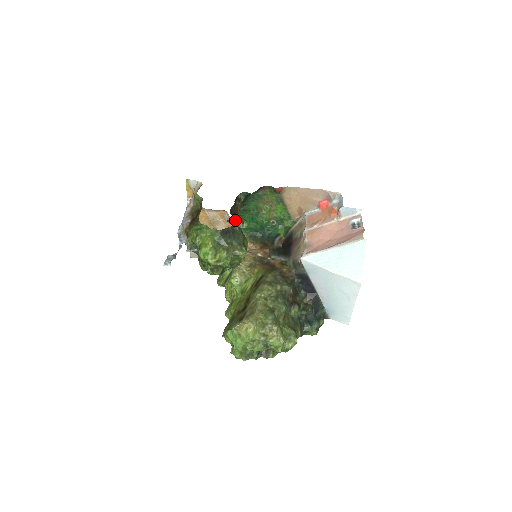
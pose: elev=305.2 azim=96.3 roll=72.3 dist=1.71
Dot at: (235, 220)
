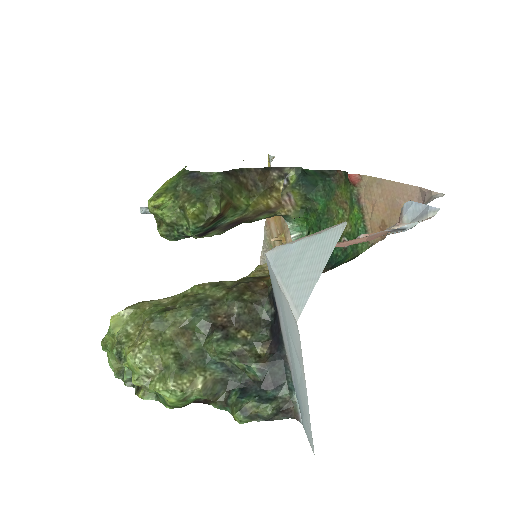
Dot at: (224, 171)
